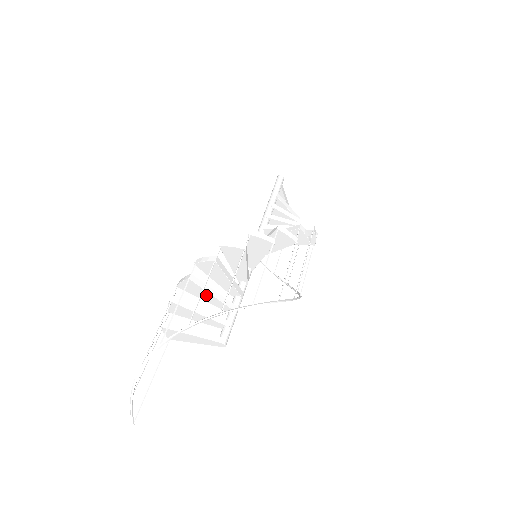
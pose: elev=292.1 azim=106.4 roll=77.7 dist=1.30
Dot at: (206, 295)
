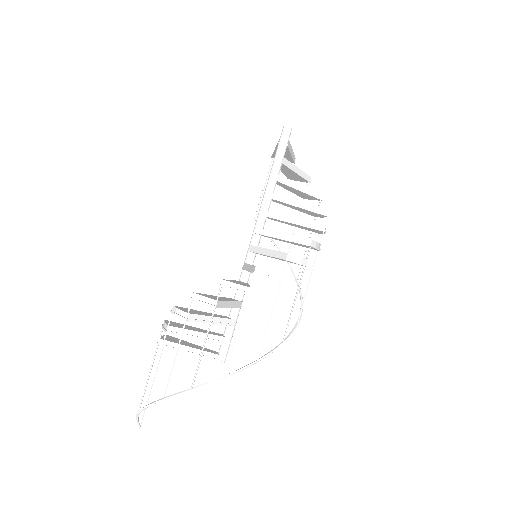
Dot at: occluded
